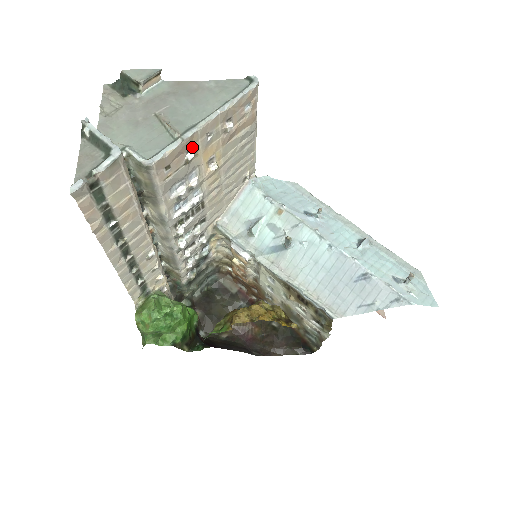
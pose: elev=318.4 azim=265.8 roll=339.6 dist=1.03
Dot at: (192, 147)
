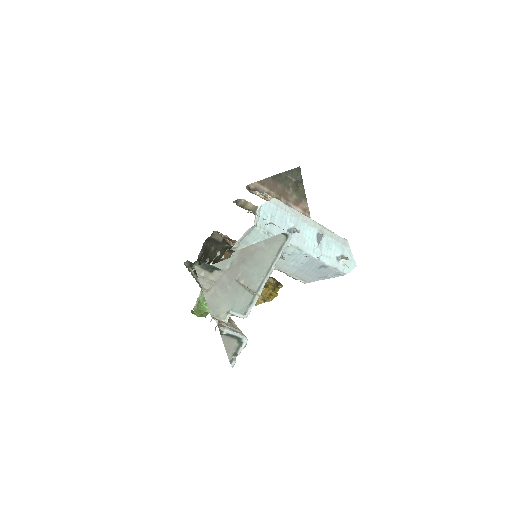
Dot at: occluded
